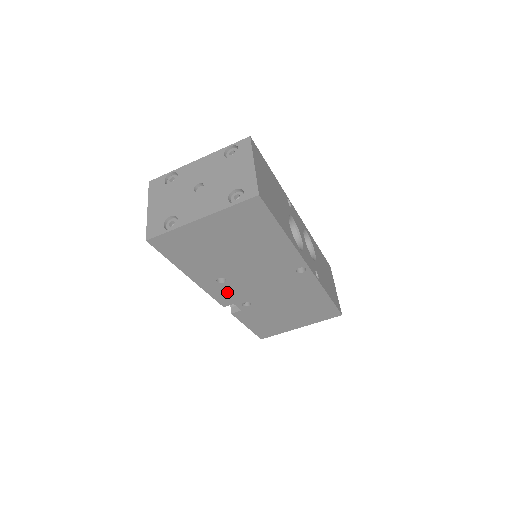
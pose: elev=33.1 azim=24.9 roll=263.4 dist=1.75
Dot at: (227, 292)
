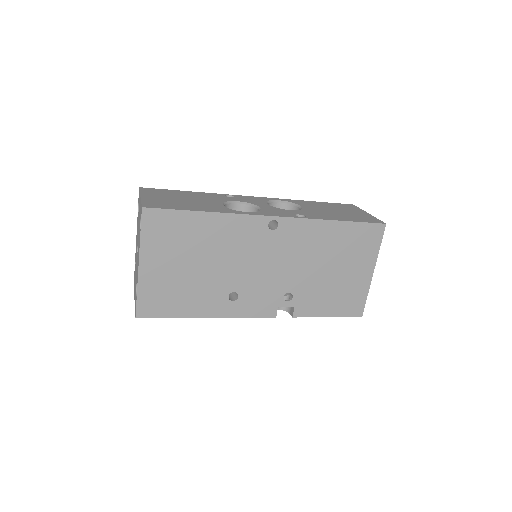
Dot at: (255, 302)
